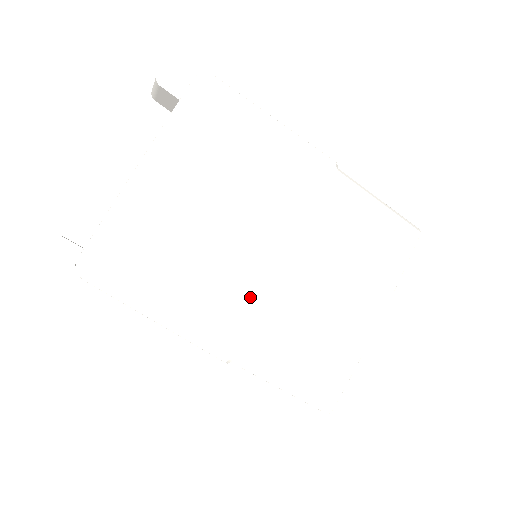
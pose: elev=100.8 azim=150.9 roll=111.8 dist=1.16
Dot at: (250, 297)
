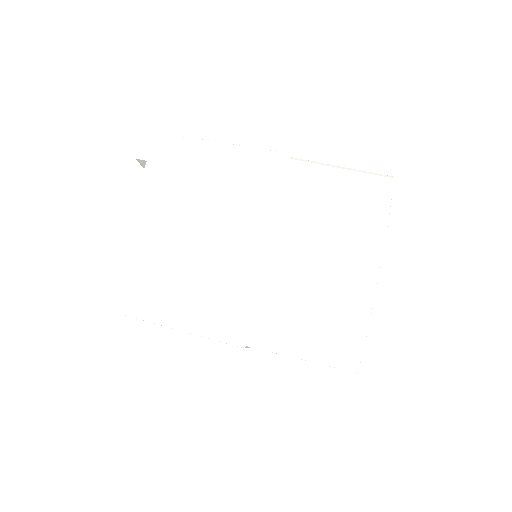
Dot at: (245, 287)
